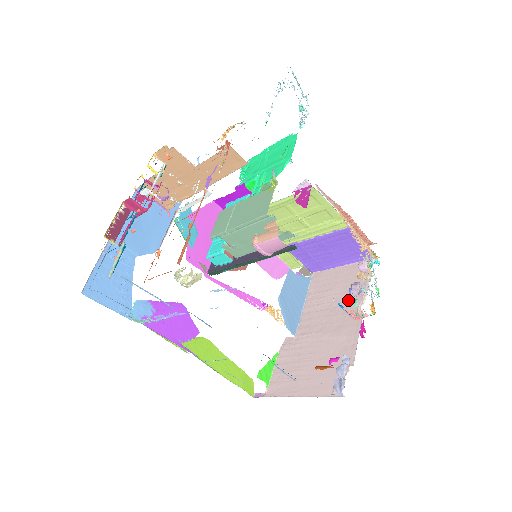
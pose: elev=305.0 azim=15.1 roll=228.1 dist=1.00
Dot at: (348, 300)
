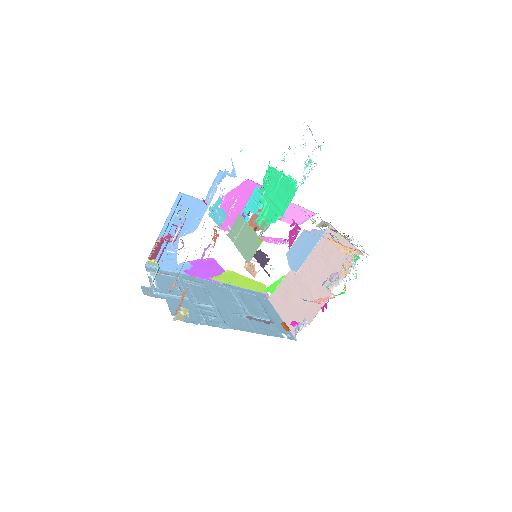
Dot at: occluded
